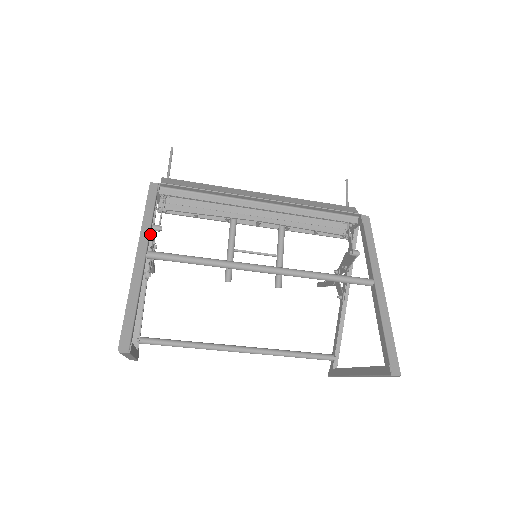
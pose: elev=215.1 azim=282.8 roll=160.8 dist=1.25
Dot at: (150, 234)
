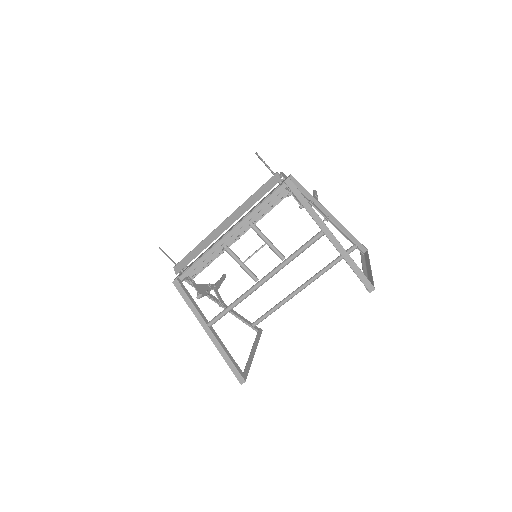
Dot at: occluded
